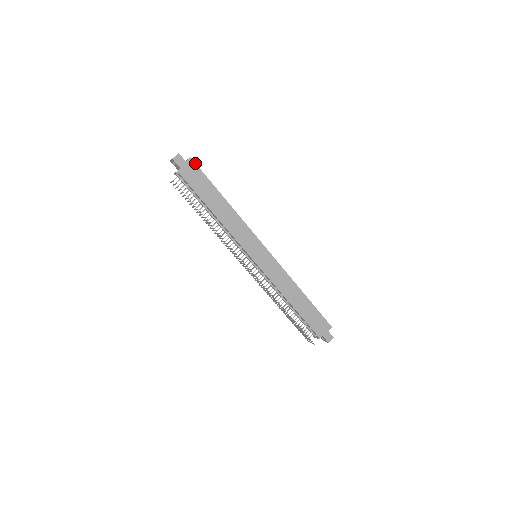
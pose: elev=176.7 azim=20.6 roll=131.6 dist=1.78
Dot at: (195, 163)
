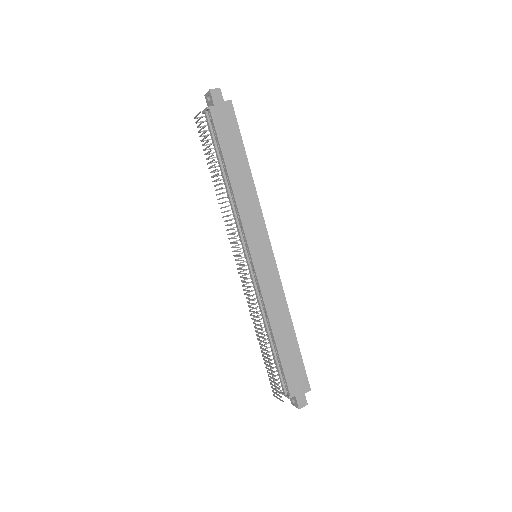
Dot at: occluded
